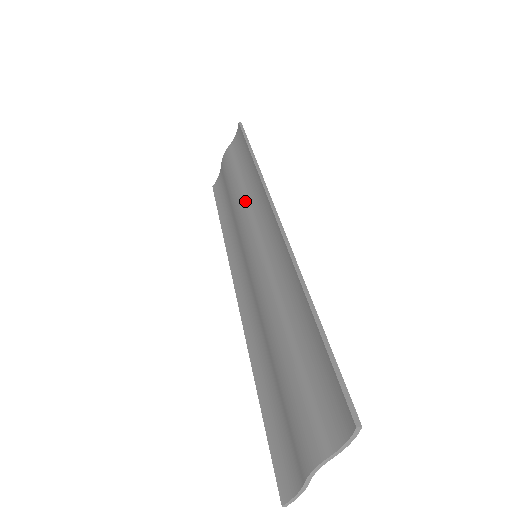
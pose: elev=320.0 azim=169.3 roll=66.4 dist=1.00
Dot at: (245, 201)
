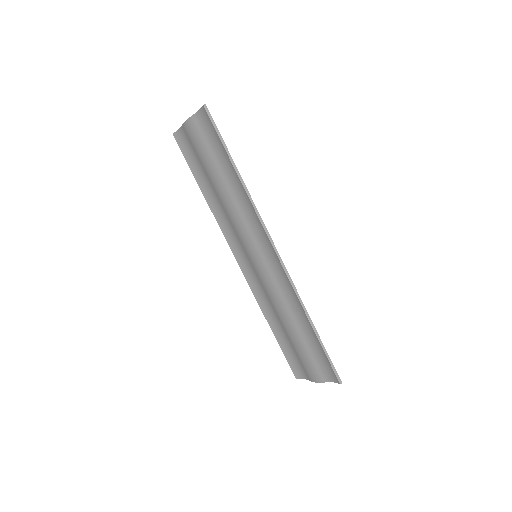
Dot at: (235, 206)
